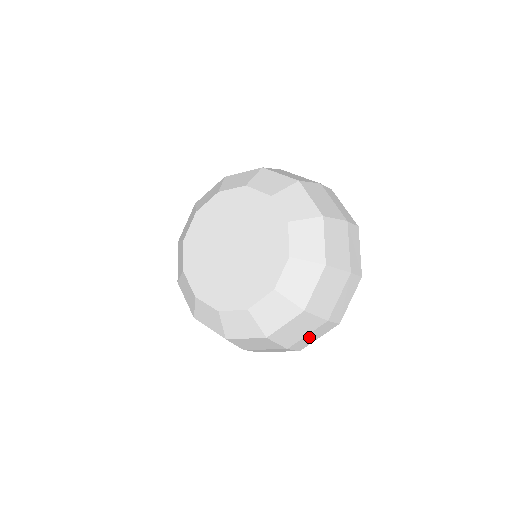
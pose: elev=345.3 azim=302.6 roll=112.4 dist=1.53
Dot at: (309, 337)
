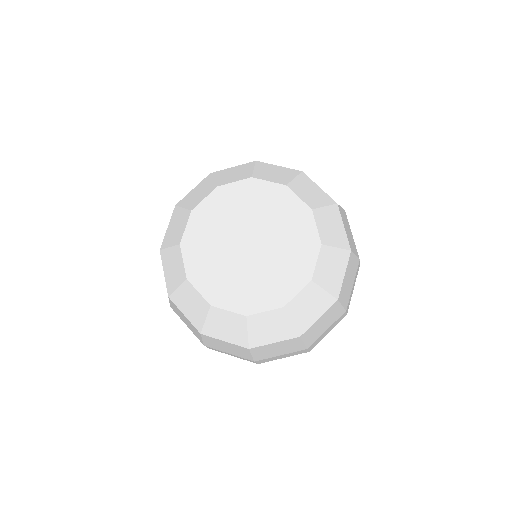
Dot at: (325, 333)
